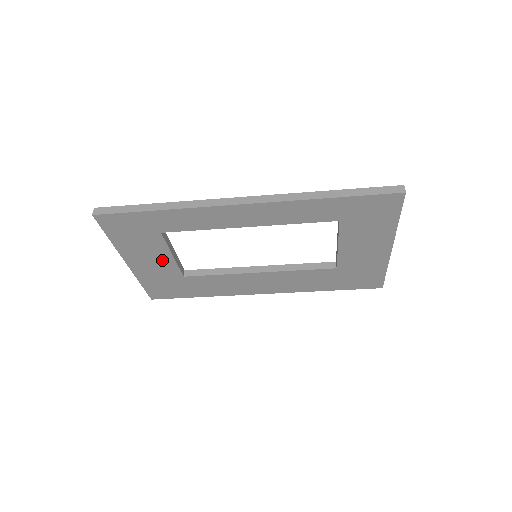
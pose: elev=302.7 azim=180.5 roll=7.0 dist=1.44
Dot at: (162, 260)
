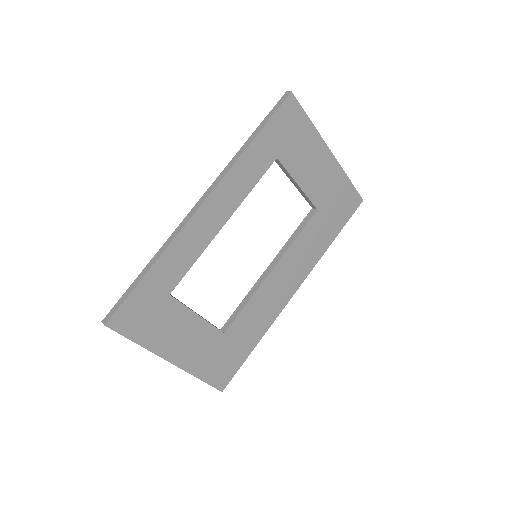
Dot at: (194, 329)
